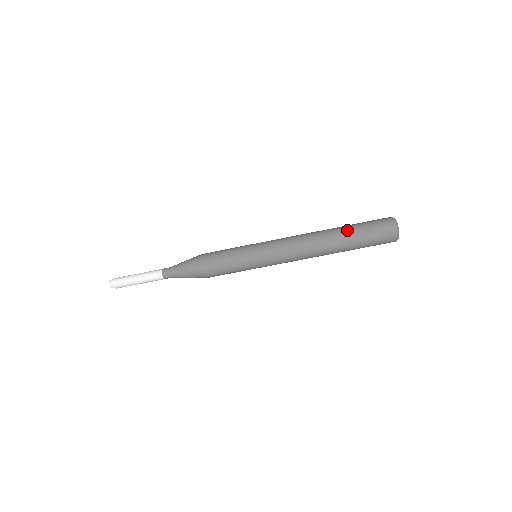
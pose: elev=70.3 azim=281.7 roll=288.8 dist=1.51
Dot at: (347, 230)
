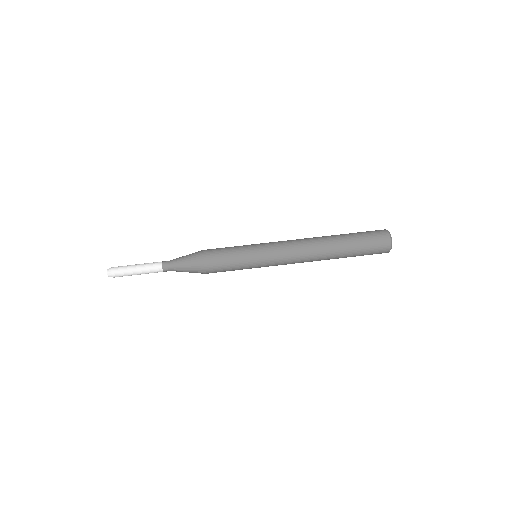
Dot at: (344, 236)
